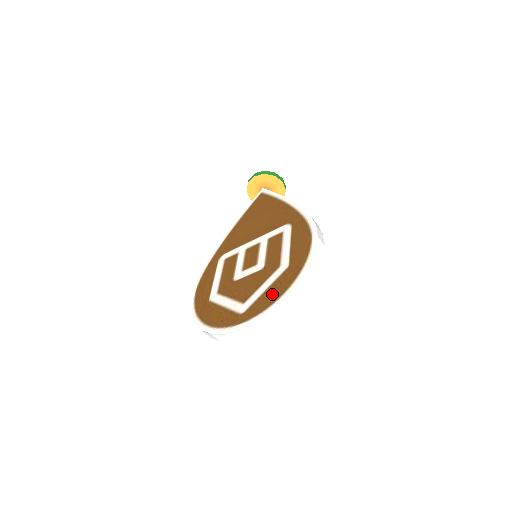
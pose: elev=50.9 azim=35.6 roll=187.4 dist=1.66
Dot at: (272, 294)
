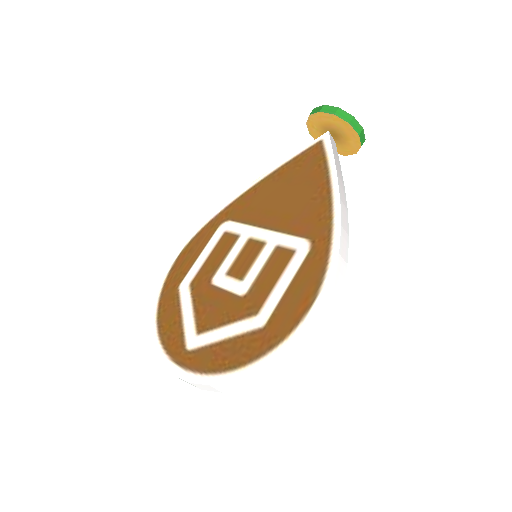
Dot at: (224, 356)
